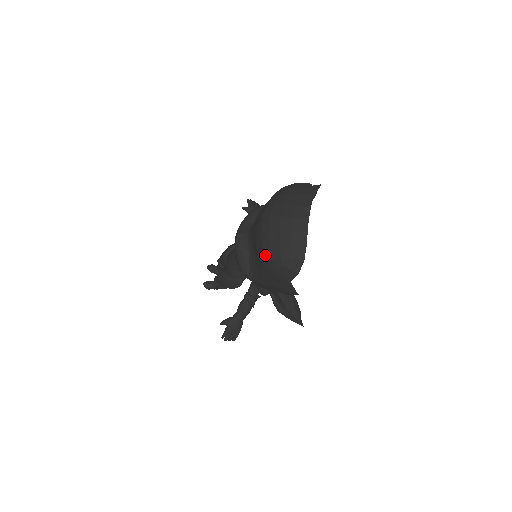
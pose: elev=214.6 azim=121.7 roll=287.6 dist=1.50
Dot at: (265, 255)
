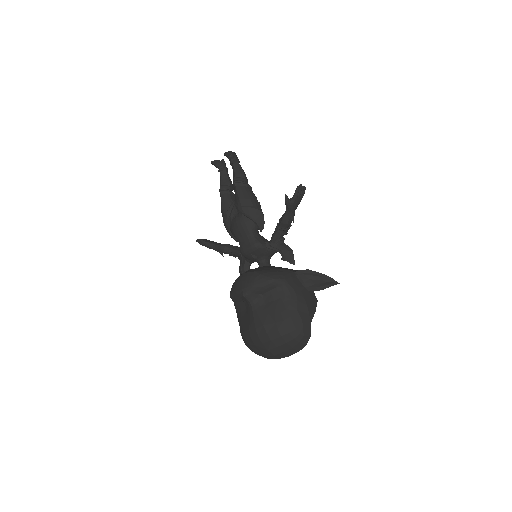
Dot at: (244, 339)
